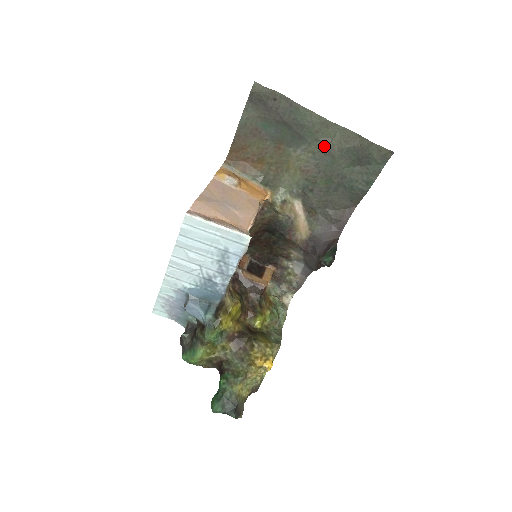
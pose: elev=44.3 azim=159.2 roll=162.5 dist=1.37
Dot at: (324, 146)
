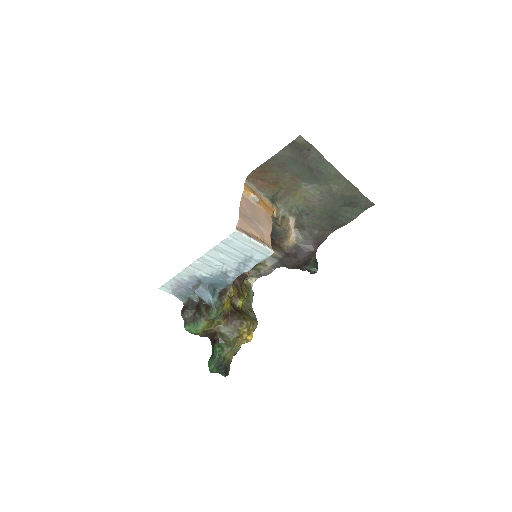
Dot at: (331, 190)
